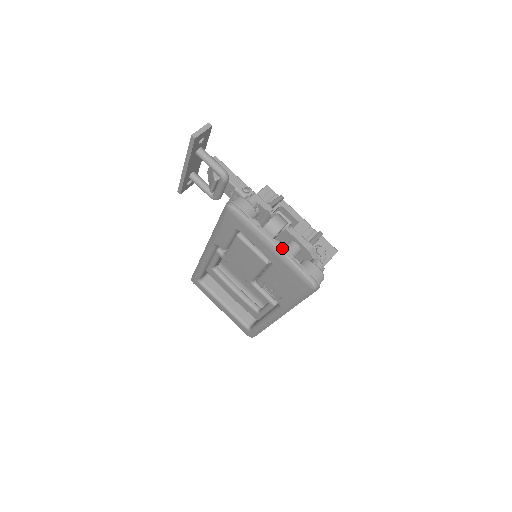
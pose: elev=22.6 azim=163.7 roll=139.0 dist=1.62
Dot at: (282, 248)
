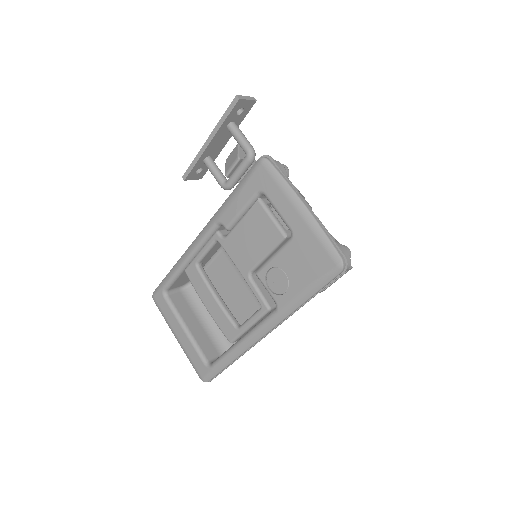
Dot at: (314, 214)
